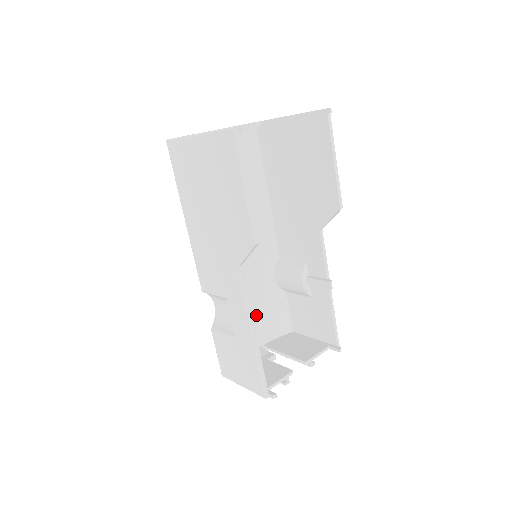
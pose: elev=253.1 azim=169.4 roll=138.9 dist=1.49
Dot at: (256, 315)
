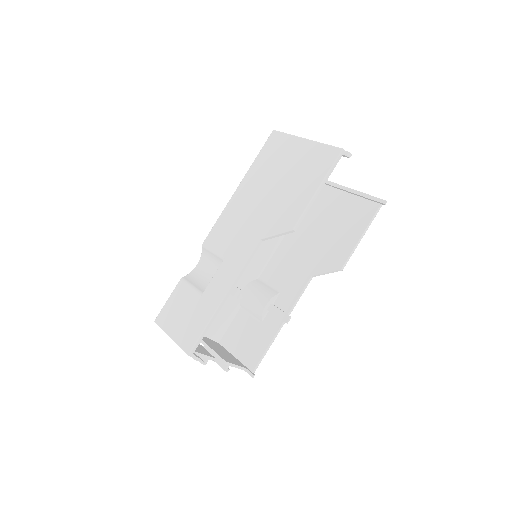
Dot at: occluded
